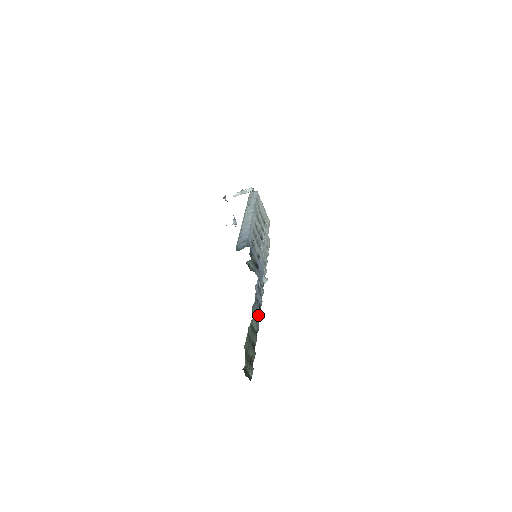
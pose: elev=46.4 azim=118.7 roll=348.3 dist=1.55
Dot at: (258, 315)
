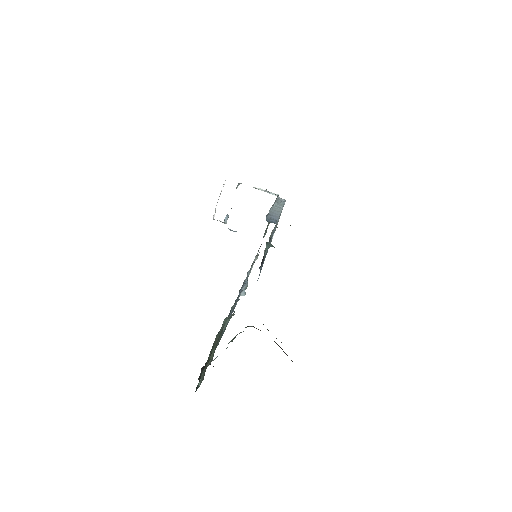
Dot at: occluded
